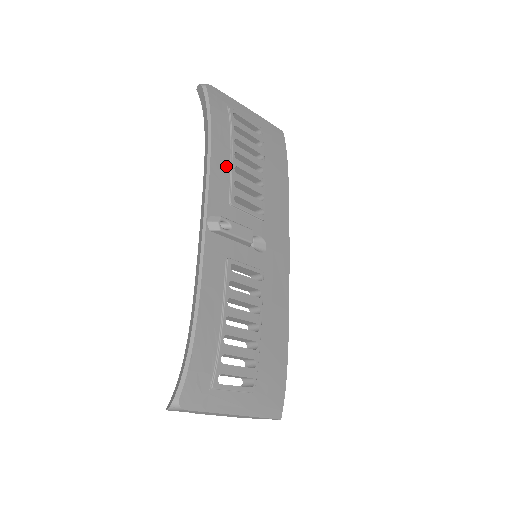
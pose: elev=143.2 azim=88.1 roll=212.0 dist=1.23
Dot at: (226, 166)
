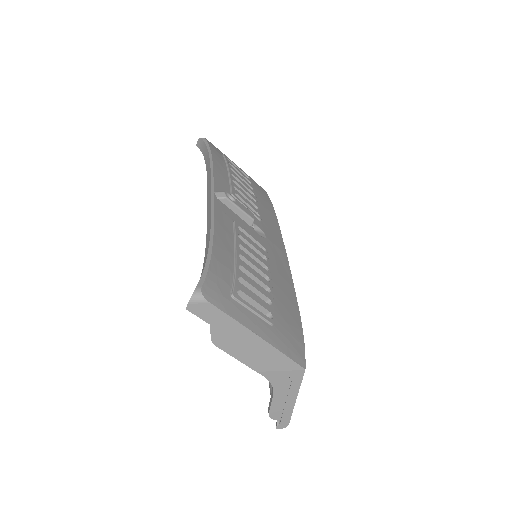
Dot at: (225, 176)
